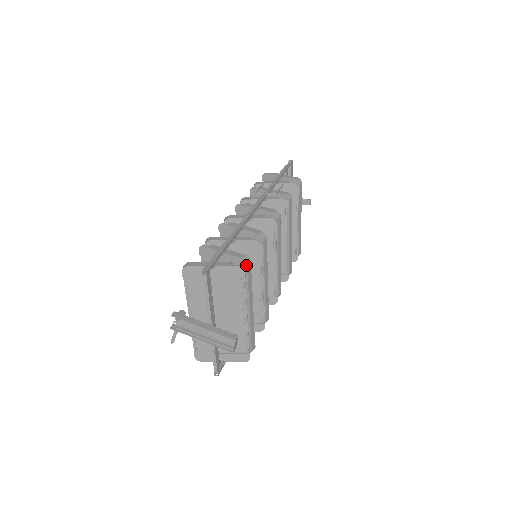
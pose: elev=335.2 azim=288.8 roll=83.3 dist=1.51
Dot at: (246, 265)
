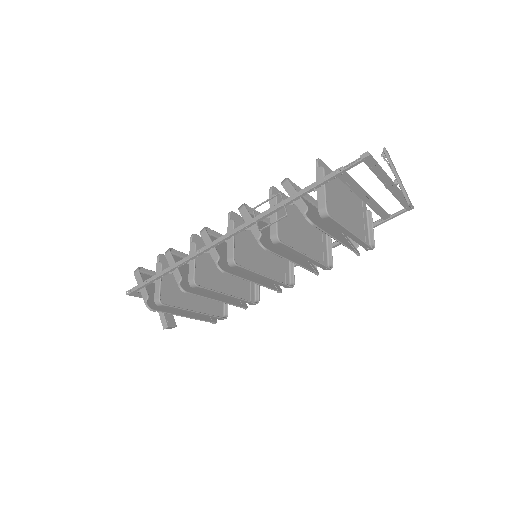
Dot at: (158, 305)
